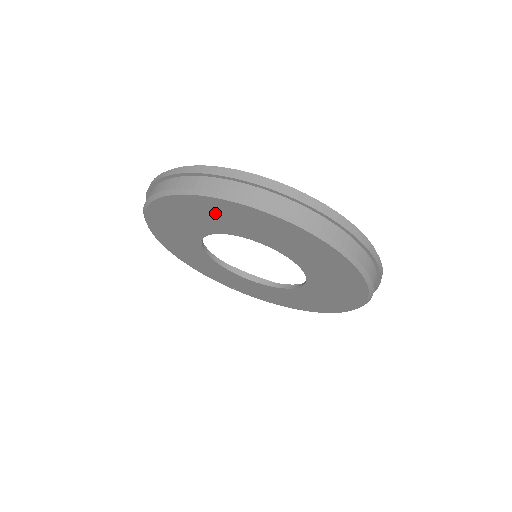
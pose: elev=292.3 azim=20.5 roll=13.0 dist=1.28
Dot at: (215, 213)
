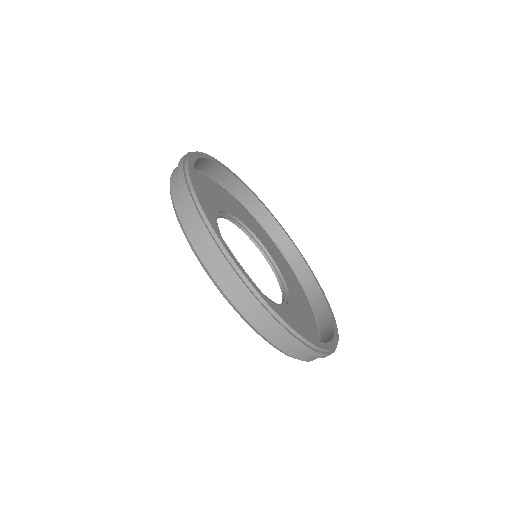
Dot at: occluded
